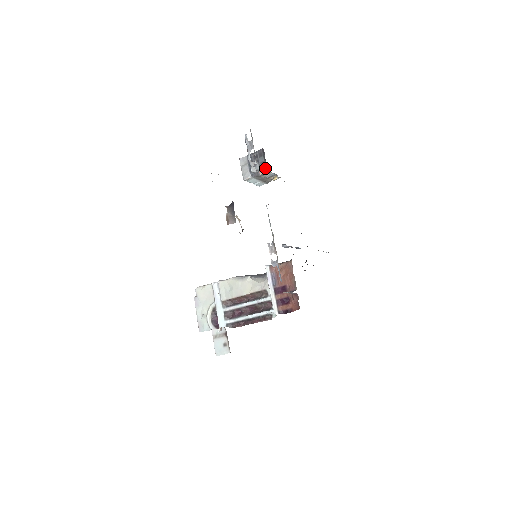
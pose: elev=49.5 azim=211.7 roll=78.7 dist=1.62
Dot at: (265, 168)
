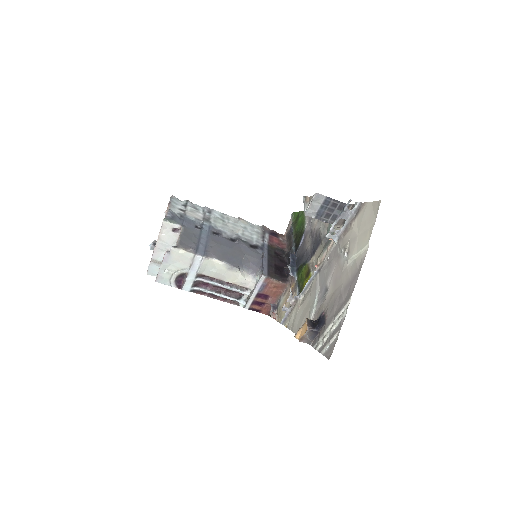
Dot at: occluded
